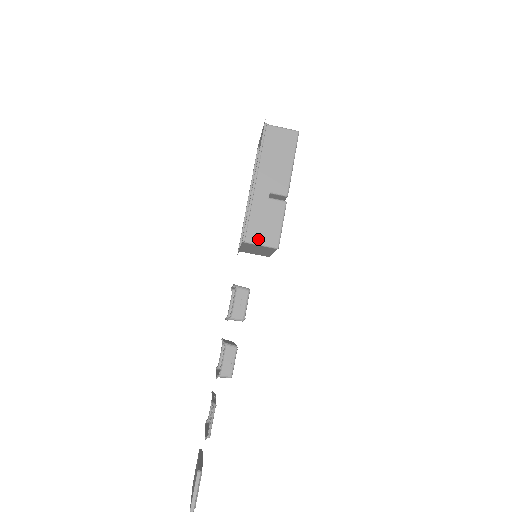
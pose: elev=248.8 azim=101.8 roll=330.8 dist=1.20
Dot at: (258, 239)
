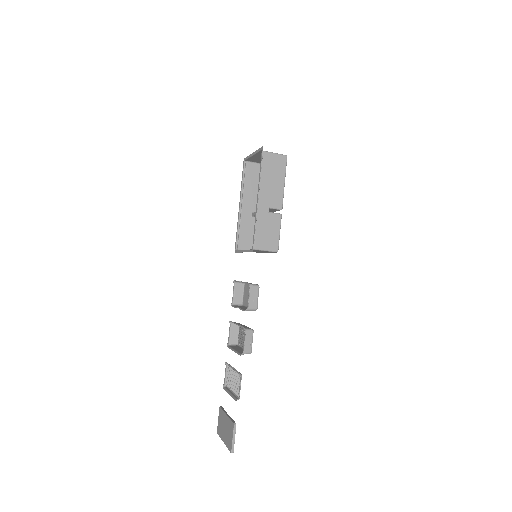
Dot at: (263, 246)
